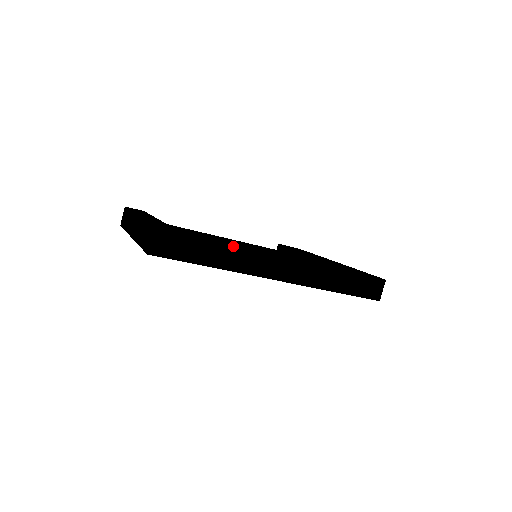
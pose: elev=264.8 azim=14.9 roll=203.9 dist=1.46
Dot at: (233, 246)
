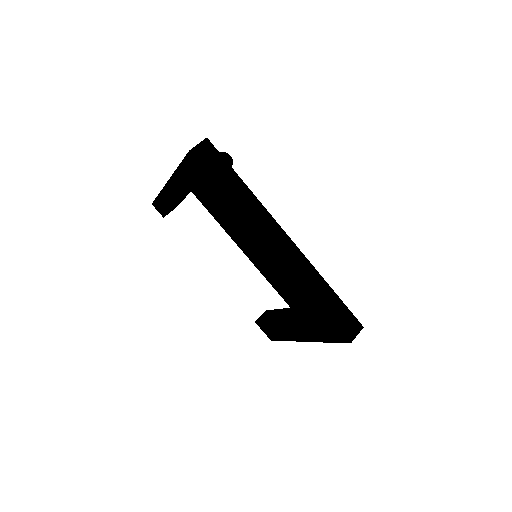
Dot at: (254, 196)
